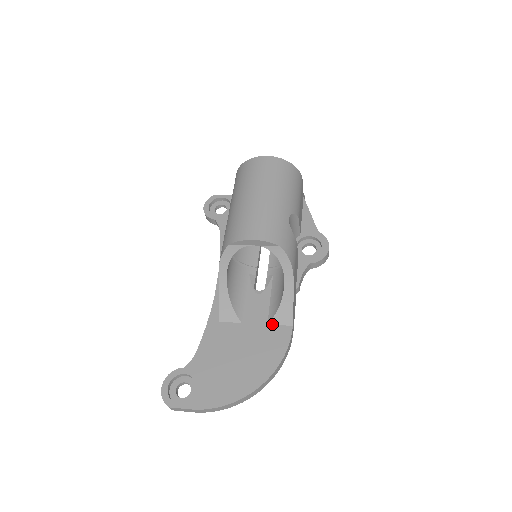
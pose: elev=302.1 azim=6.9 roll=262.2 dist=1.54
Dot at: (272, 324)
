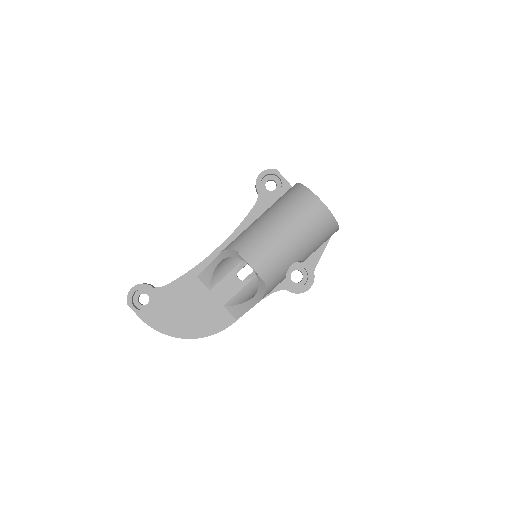
Dot at: (226, 308)
